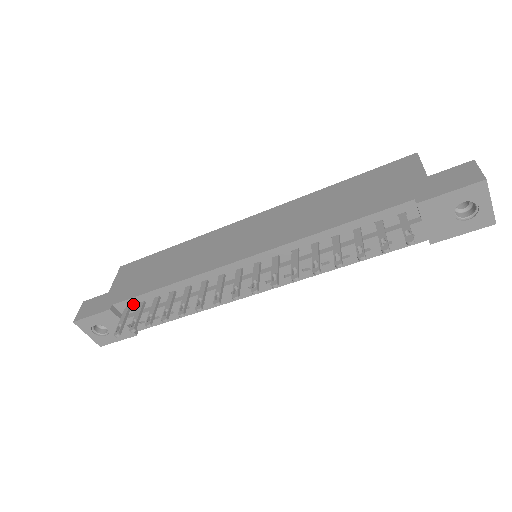
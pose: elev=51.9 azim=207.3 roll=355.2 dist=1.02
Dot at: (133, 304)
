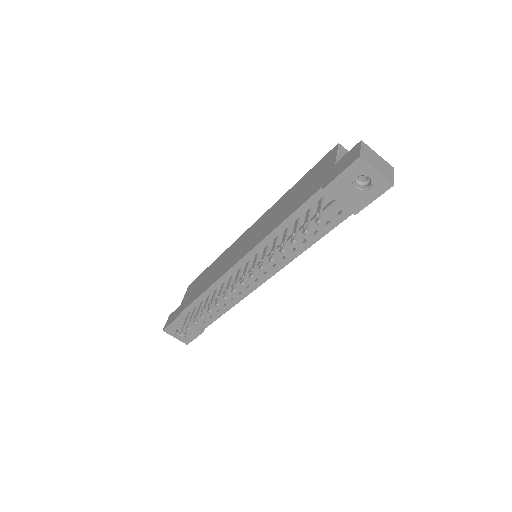
Dot at: (191, 310)
